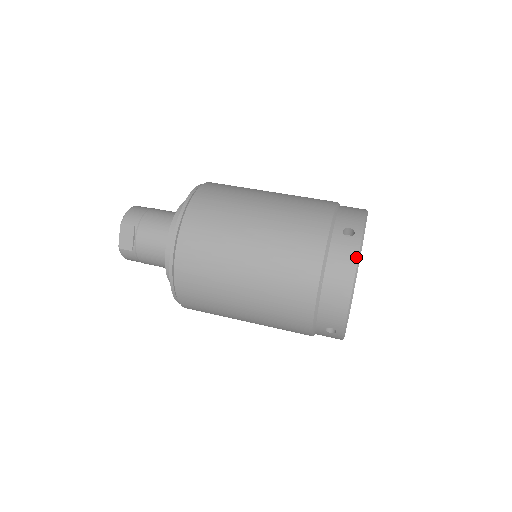
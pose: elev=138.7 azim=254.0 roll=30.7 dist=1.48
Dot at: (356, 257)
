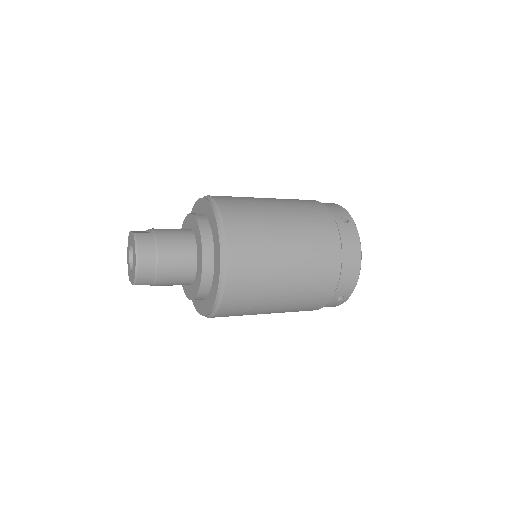
Dot at: occluded
